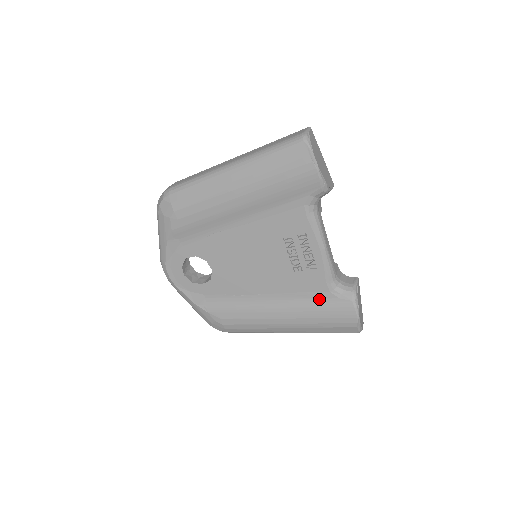
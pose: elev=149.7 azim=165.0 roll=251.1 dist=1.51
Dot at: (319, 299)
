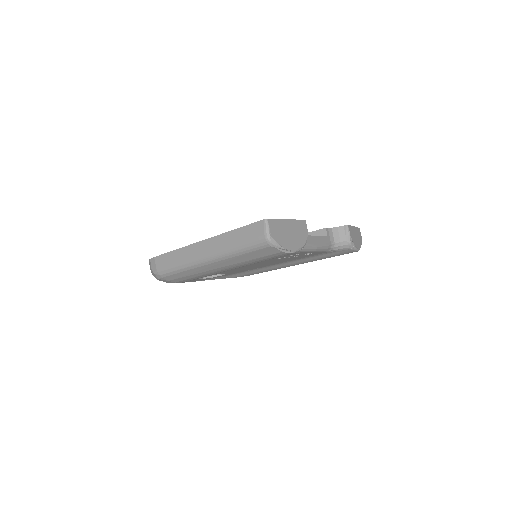
Dot at: (322, 255)
